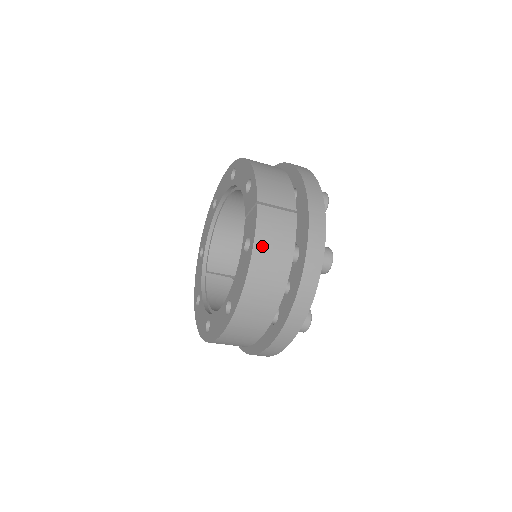
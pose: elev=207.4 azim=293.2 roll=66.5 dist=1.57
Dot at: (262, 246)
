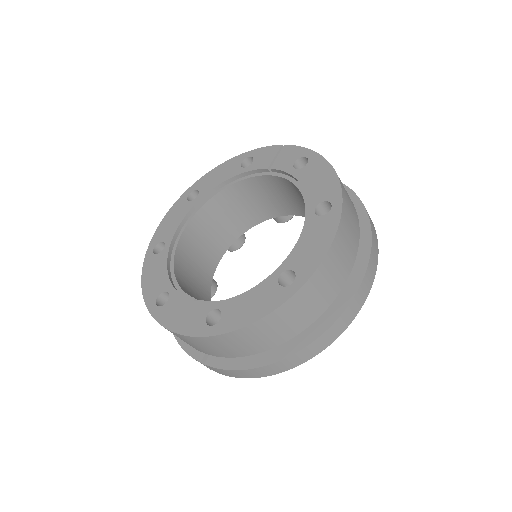
Dot at: occluded
